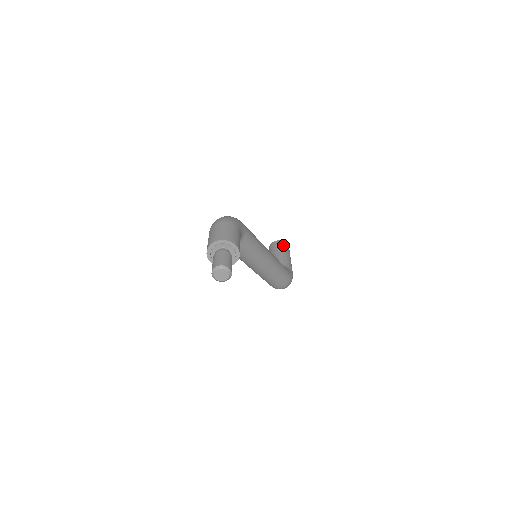
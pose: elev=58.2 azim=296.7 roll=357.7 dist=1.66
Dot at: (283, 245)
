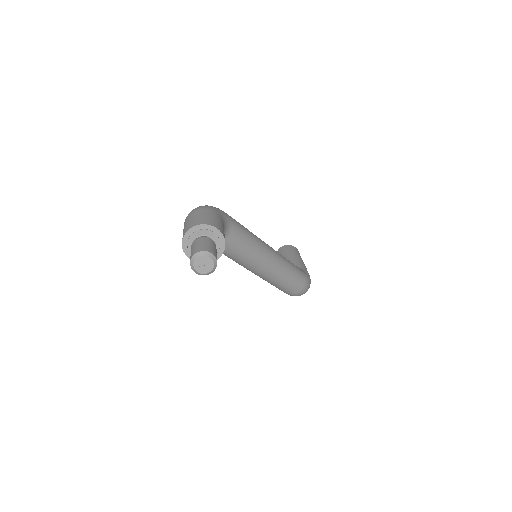
Dot at: (290, 249)
